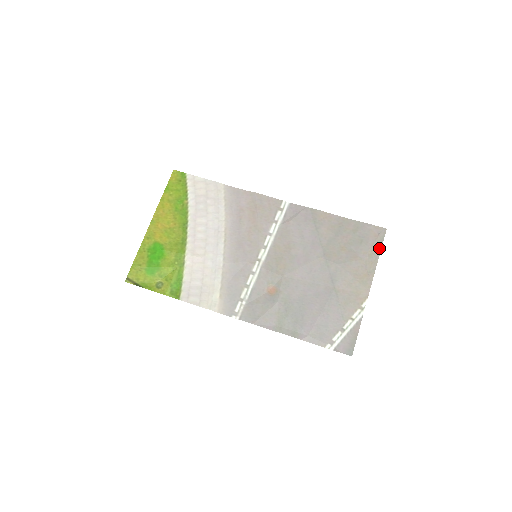
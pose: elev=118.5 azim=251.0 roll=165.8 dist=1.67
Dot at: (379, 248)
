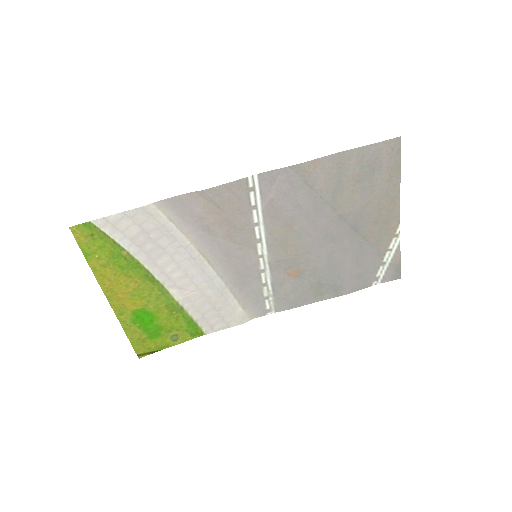
Dot at: (398, 166)
